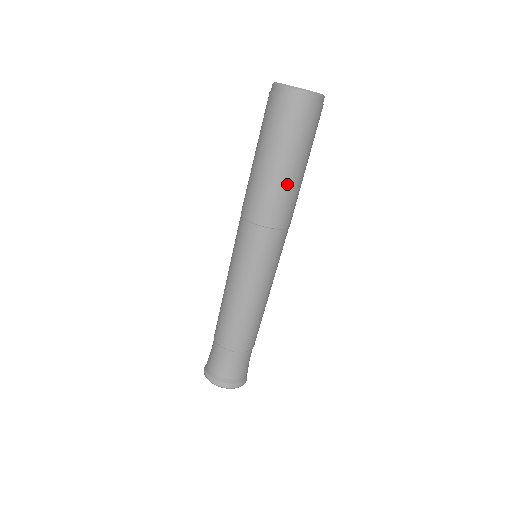
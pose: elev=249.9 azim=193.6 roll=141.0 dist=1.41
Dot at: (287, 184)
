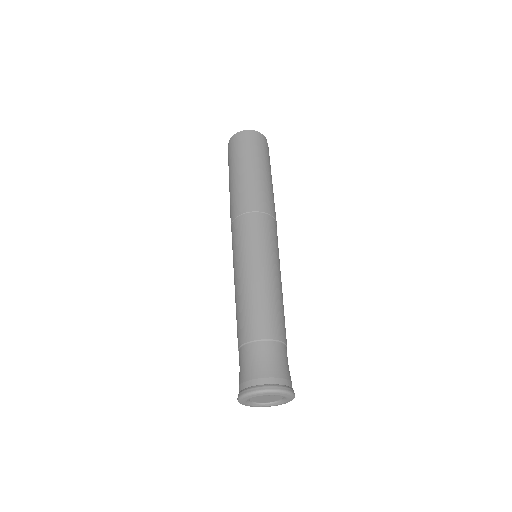
Dot at: (238, 184)
